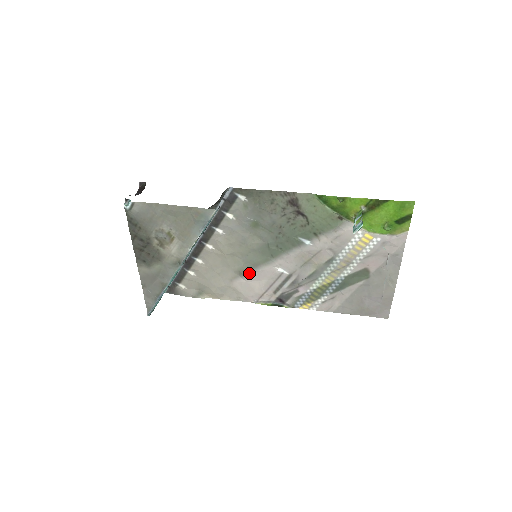
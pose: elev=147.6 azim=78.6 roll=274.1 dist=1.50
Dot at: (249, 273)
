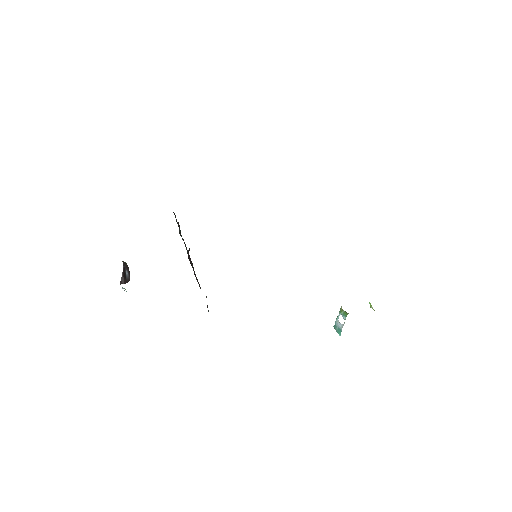
Dot at: occluded
